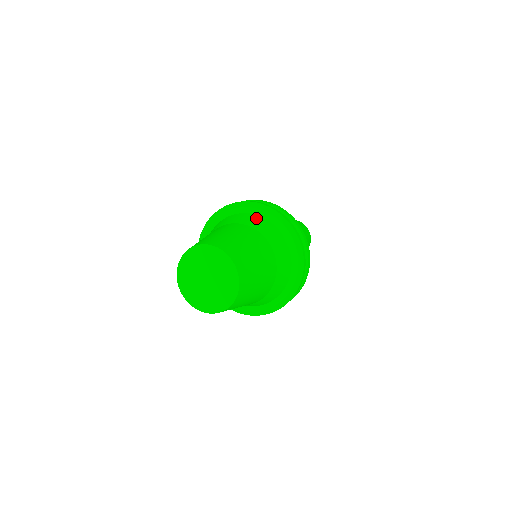
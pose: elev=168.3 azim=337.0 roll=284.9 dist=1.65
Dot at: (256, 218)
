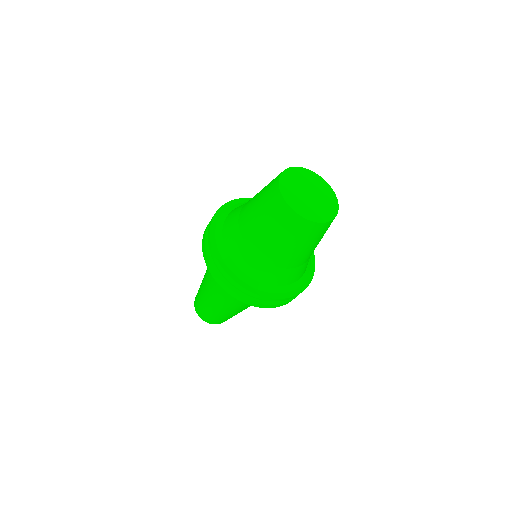
Dot at: occluded
